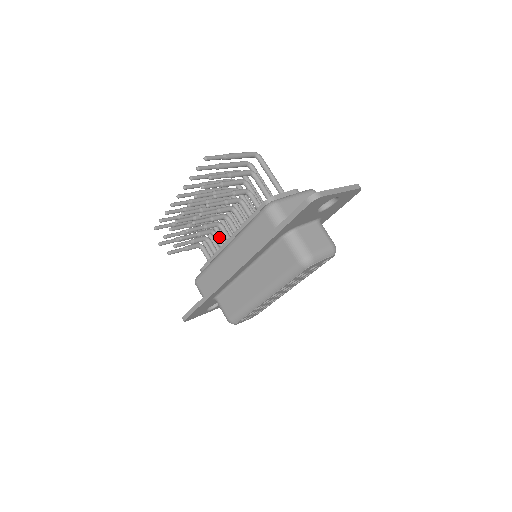
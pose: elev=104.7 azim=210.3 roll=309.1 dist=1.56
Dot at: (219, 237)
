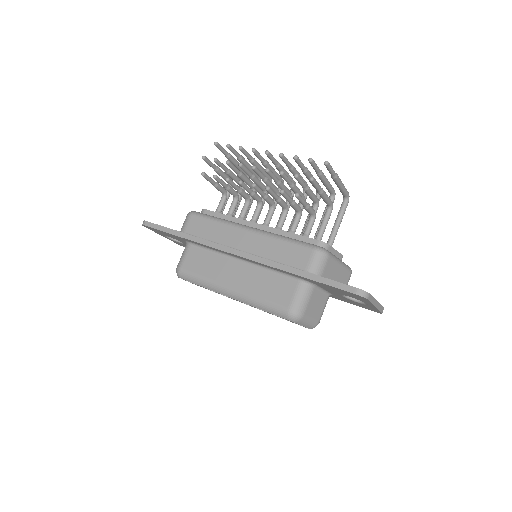
Dot at: occluded
